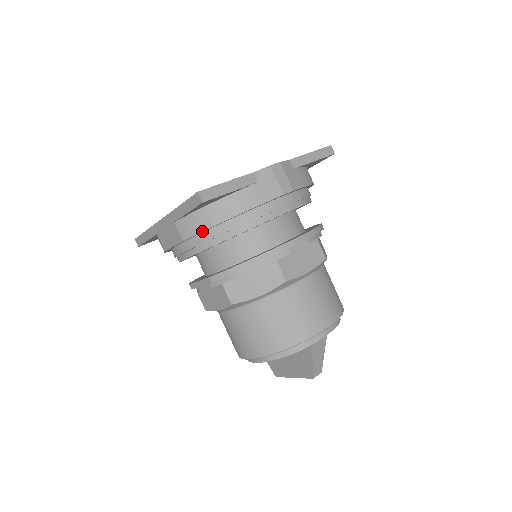
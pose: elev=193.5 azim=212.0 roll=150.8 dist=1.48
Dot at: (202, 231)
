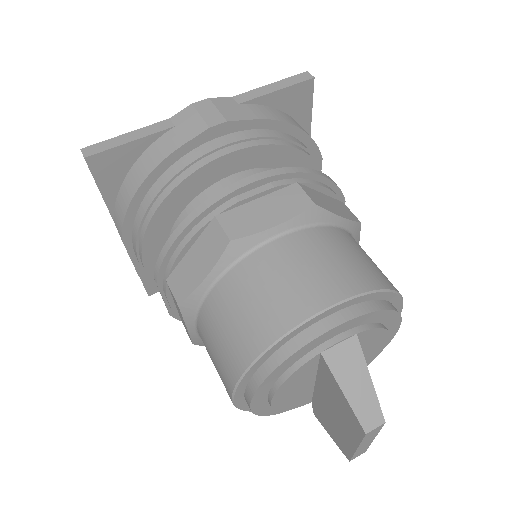
Dot at: (126, 212)
